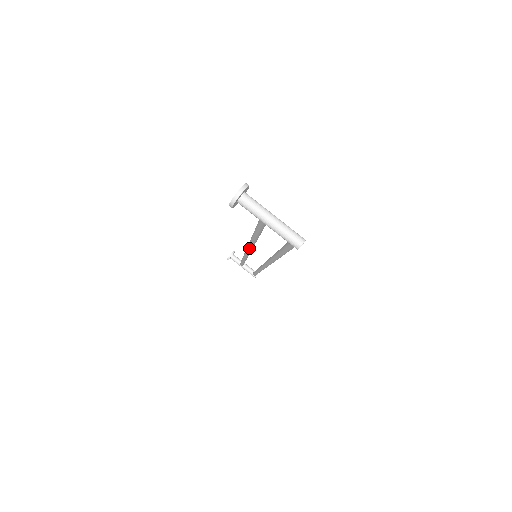
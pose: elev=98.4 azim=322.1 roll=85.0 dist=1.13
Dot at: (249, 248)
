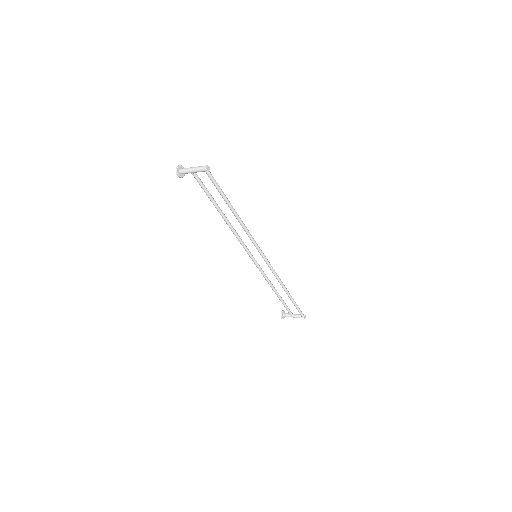
Dot at: (240, 243)
